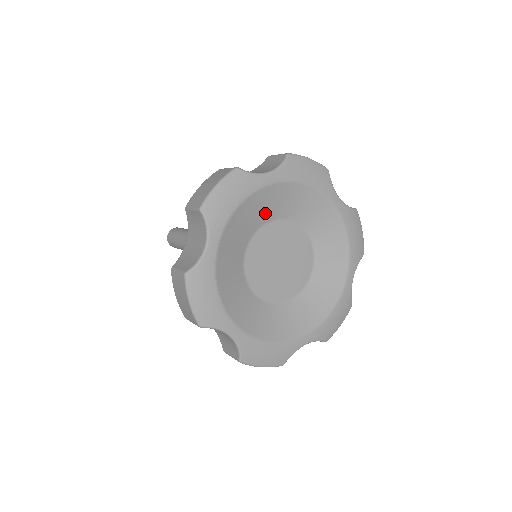
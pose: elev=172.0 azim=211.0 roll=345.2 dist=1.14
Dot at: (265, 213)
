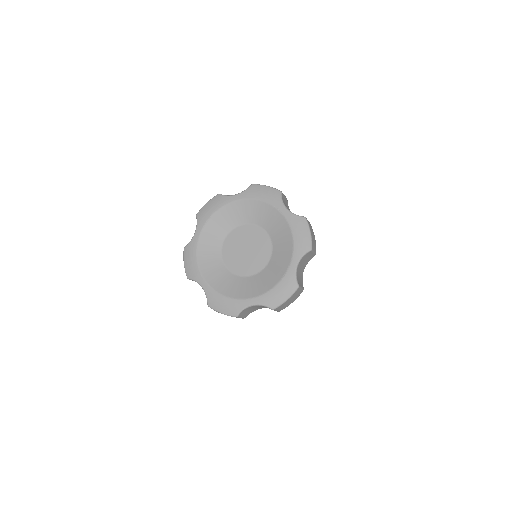
Dot at: (236, 219)
